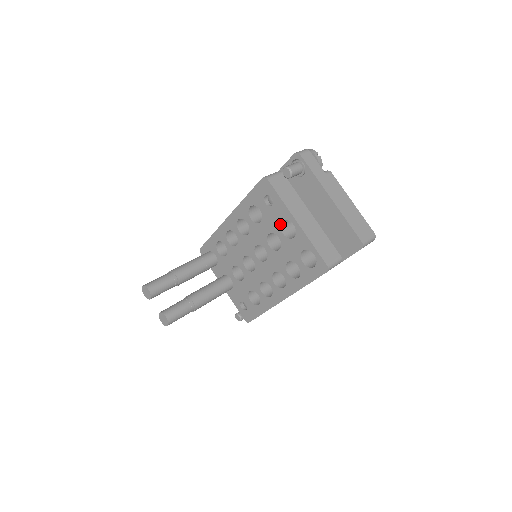
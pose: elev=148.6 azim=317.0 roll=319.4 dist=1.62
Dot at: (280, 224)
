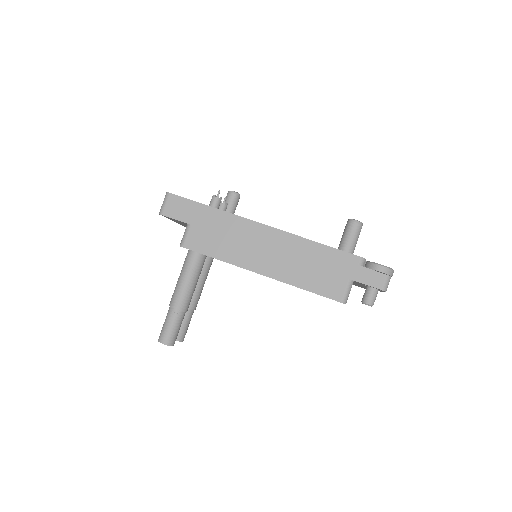
Dot at: occluded
